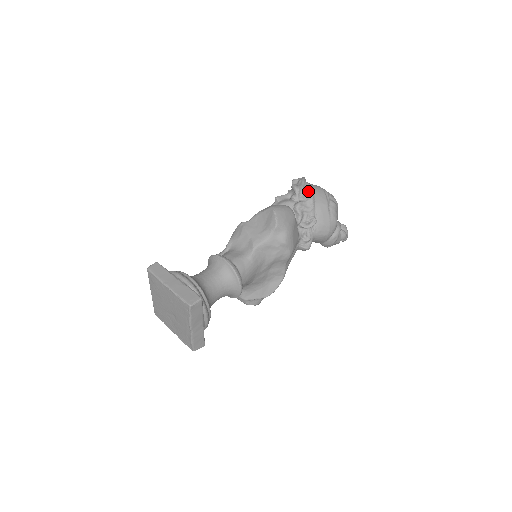
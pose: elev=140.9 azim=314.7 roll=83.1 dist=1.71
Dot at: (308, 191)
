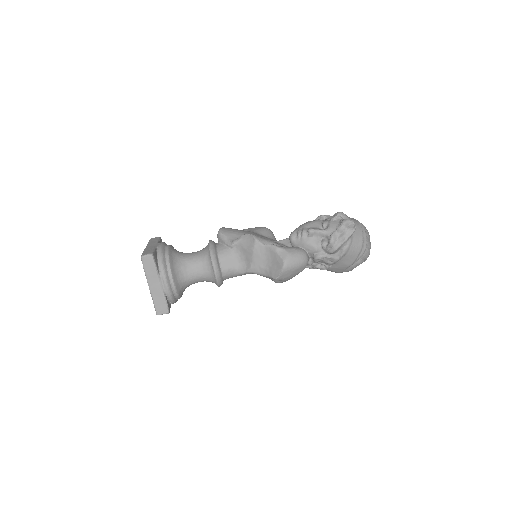
Dot at: (341, 251)
